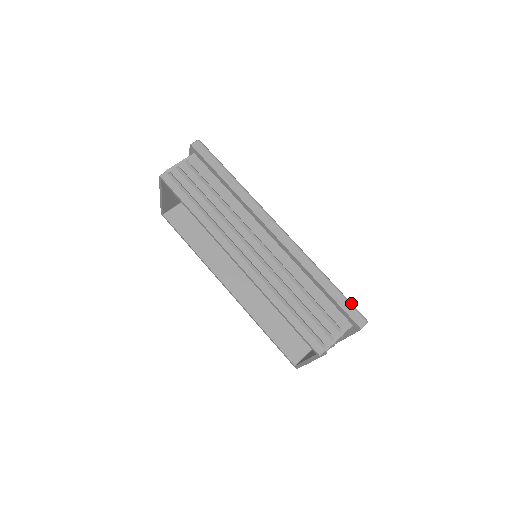
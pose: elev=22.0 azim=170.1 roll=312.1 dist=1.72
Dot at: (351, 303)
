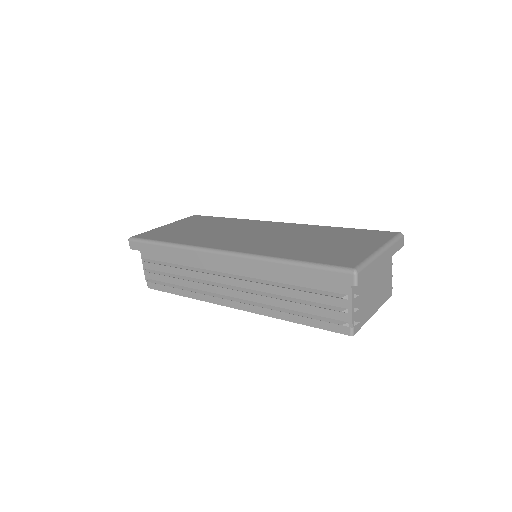
Dot at: (326, 267)
